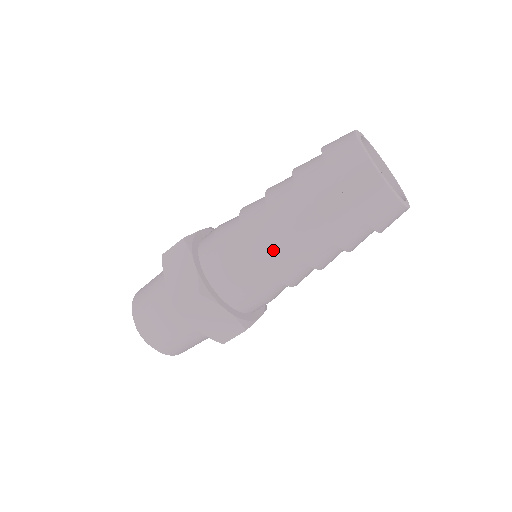
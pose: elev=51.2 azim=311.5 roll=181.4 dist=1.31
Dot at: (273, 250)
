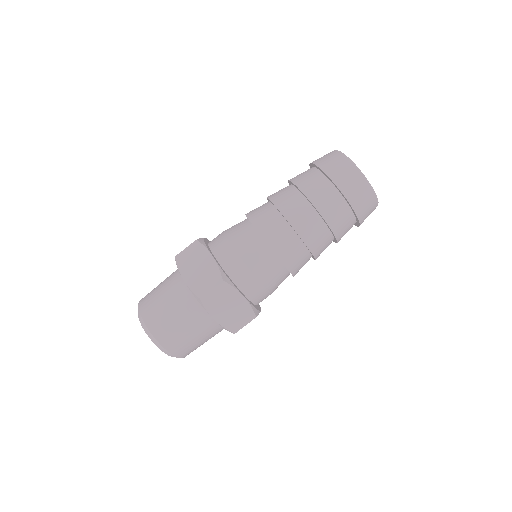
Dot at: (283, 239)
